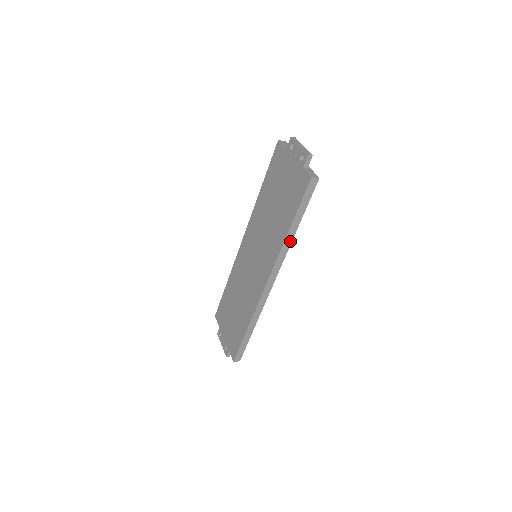
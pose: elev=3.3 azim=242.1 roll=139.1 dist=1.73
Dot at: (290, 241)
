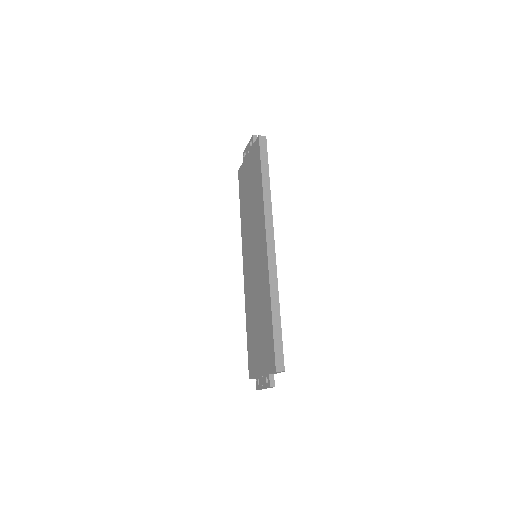
Dot at: (269, 194)
